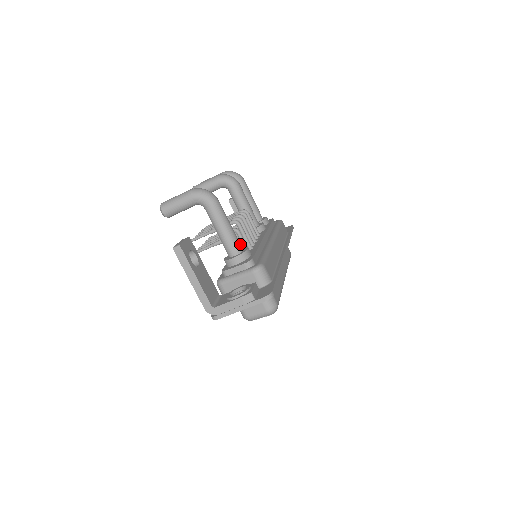
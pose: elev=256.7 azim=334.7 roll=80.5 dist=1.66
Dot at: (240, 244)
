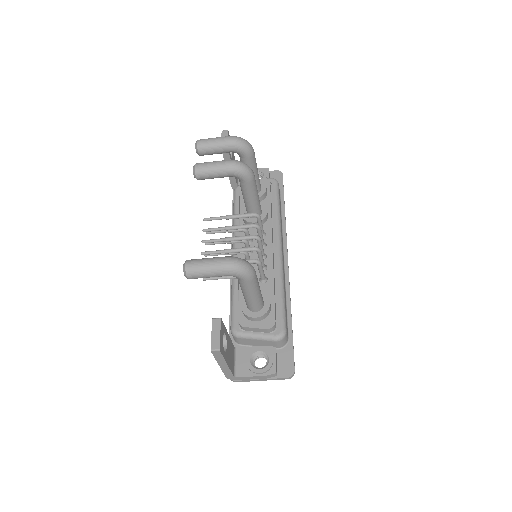
Dot at: (262, 298)
